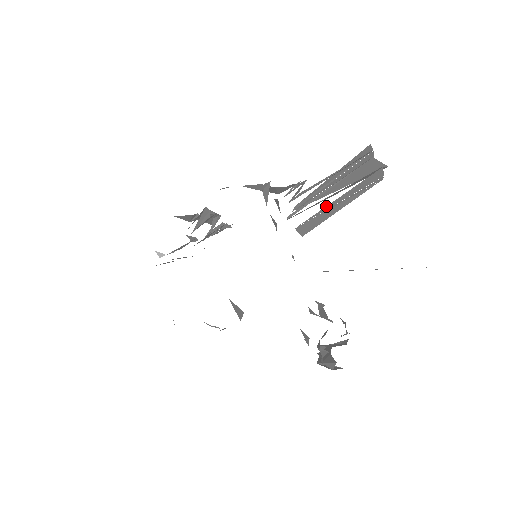
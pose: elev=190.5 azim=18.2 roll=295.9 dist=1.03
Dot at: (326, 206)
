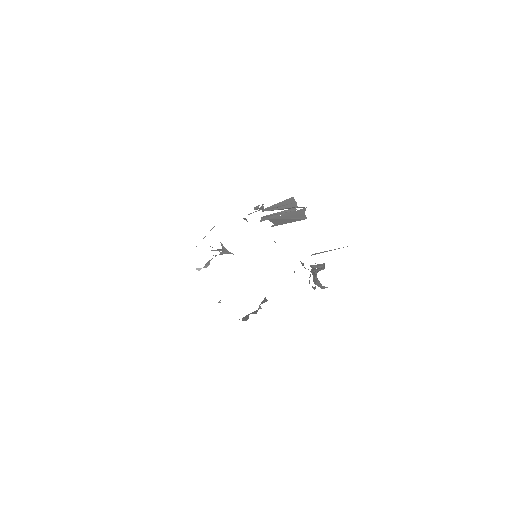
Dot at: (282, 217)
